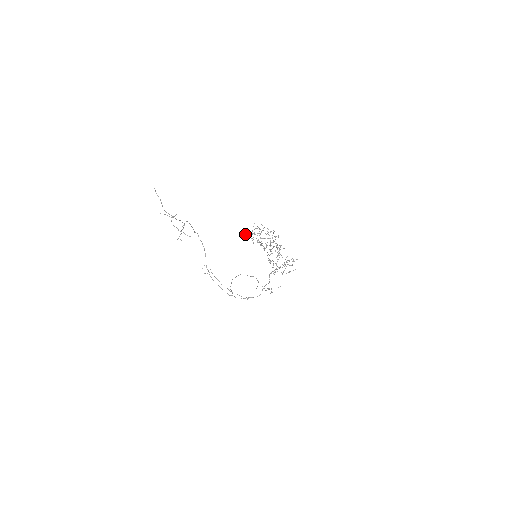
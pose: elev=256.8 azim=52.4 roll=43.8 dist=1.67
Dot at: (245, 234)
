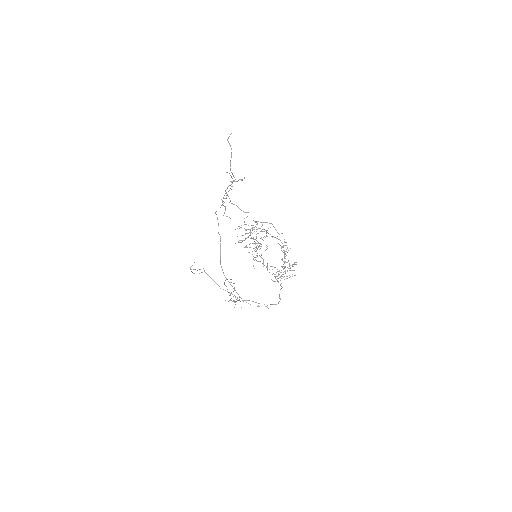
Dot at: occluded
